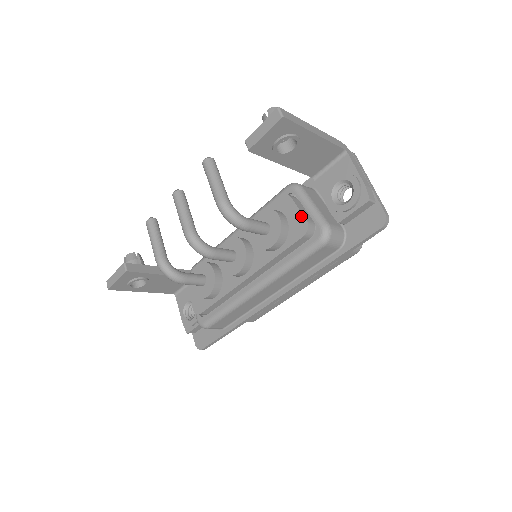
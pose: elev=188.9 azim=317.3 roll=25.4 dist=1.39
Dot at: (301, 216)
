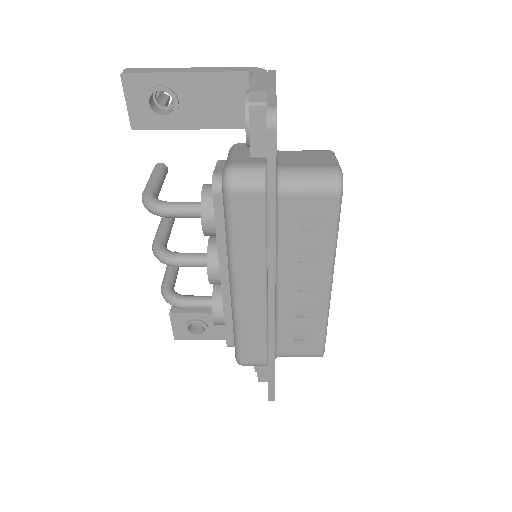
Dot at: occluded
